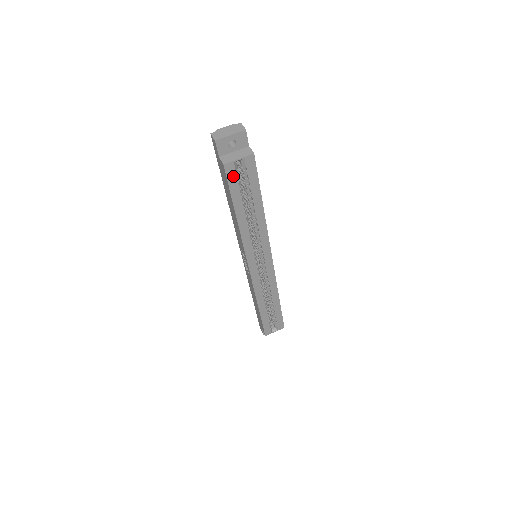
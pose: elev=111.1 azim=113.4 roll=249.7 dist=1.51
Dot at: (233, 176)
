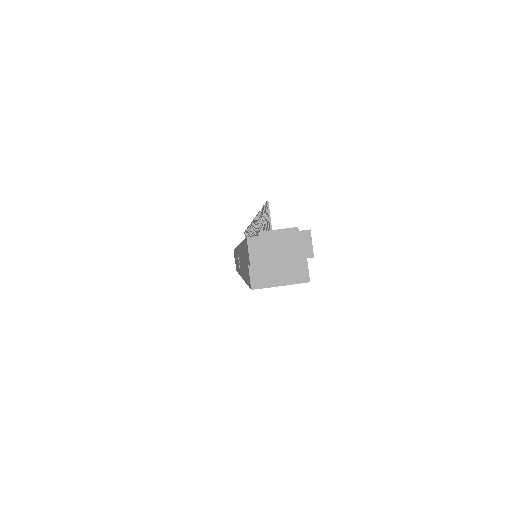
Dot at: occluded
